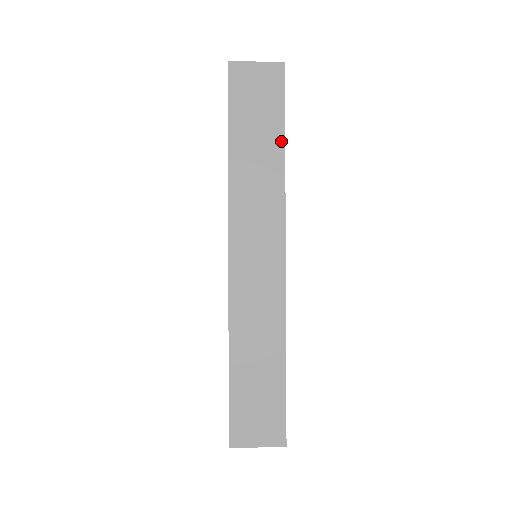
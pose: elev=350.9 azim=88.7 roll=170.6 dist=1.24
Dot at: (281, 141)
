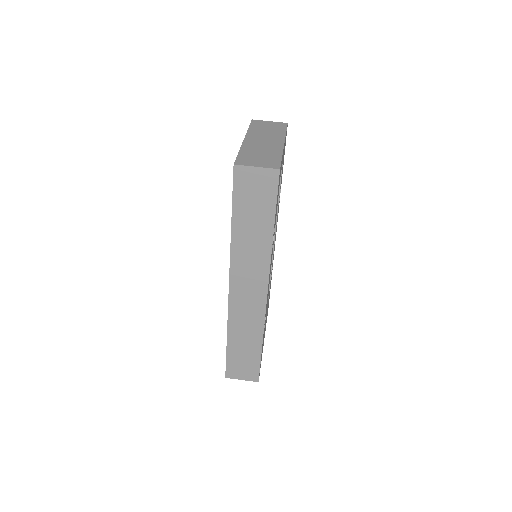
Dot at: (271, 226)
